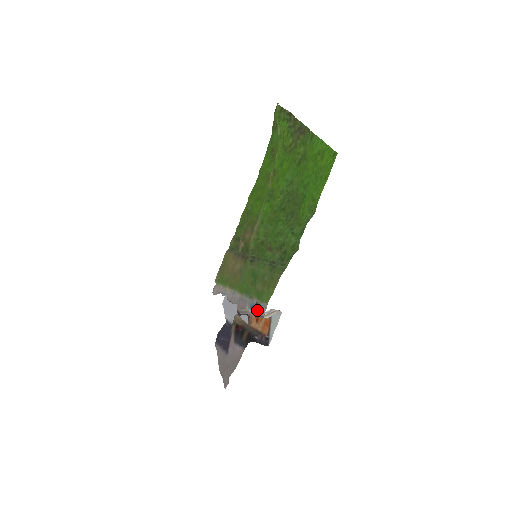
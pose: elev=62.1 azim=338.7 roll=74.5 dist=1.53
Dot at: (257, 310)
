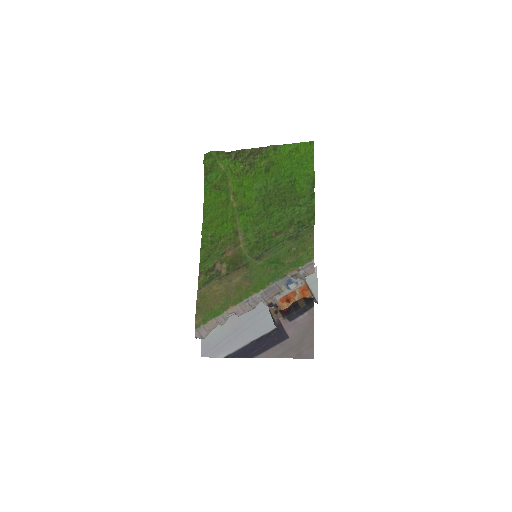
Dot at: (289, 288)
